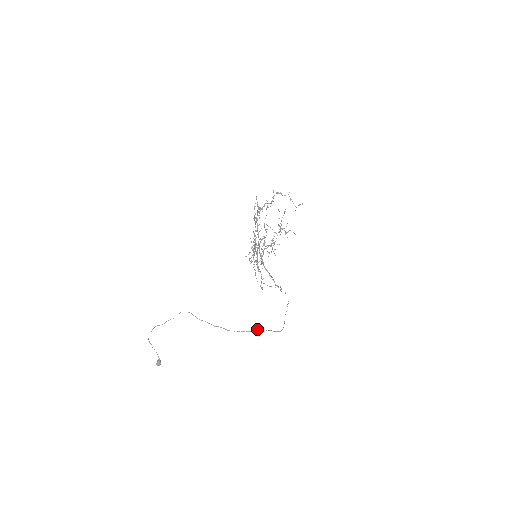
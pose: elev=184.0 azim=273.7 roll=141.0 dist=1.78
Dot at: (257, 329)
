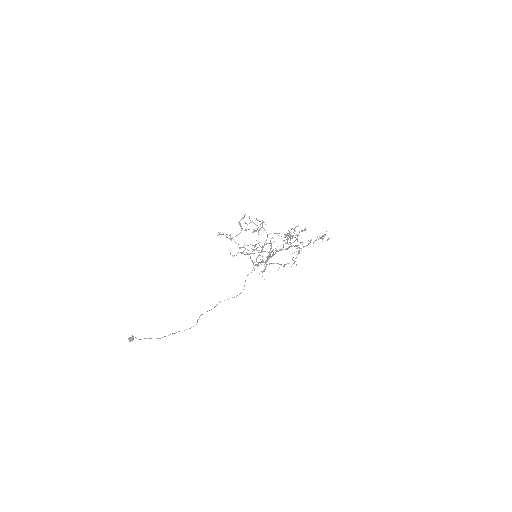
Dot at: occluded
